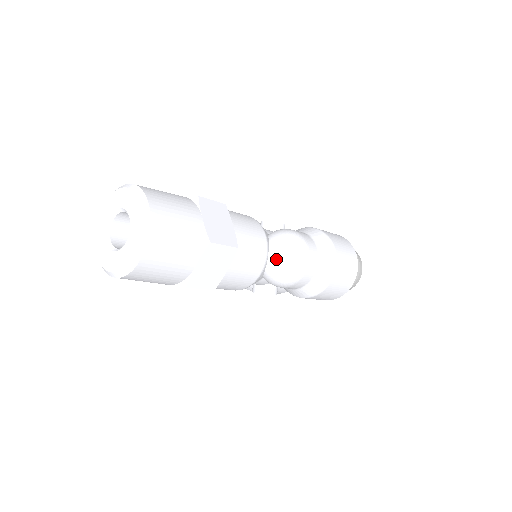
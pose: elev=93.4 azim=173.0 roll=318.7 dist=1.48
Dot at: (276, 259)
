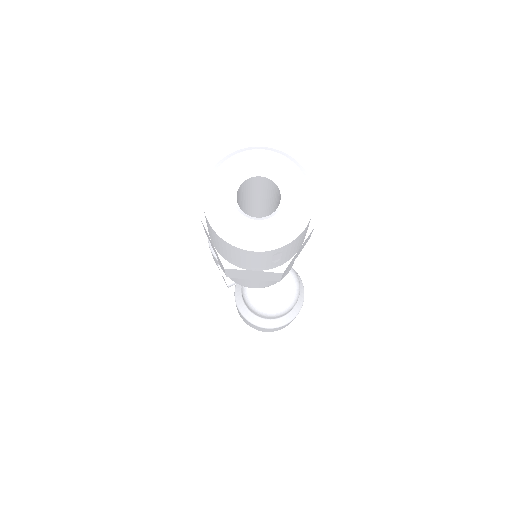
Dot at: (274, 294)
